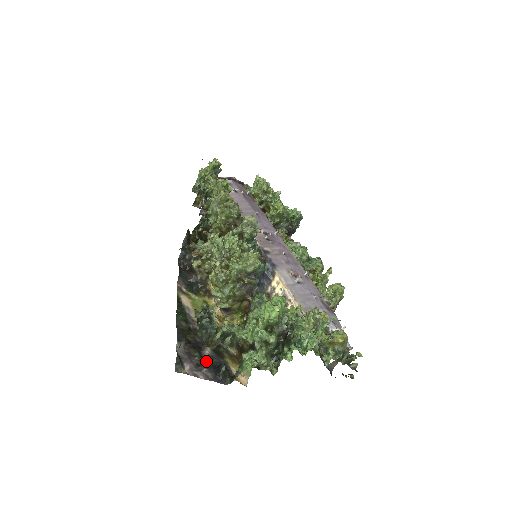
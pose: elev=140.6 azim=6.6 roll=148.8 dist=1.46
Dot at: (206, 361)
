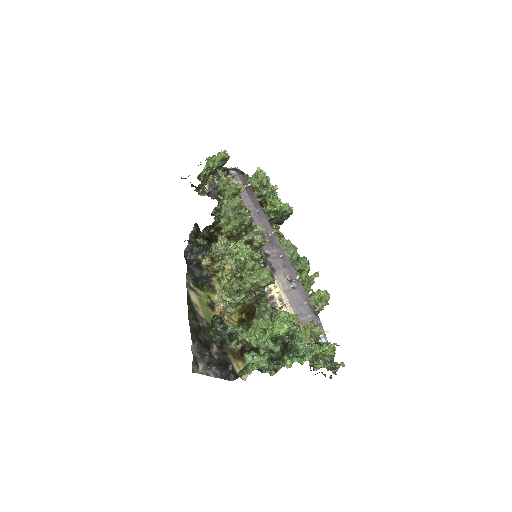
Dot at: (214, 359)
